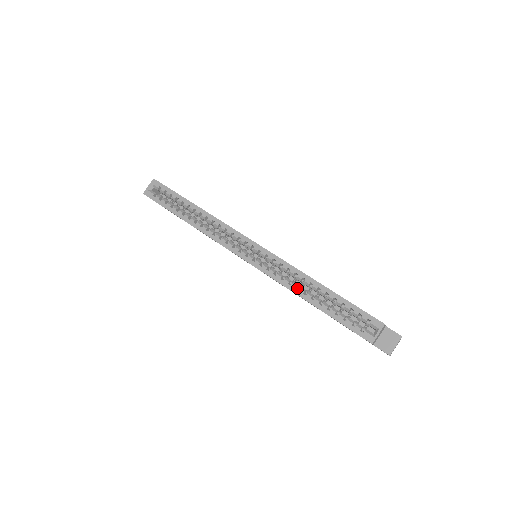
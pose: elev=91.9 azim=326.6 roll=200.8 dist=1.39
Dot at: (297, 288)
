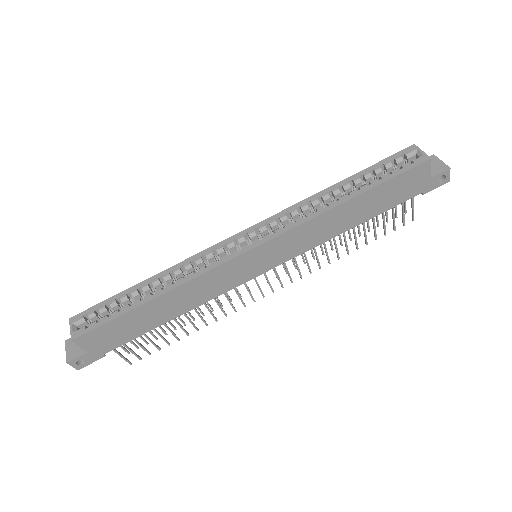
Dot at: occluded
